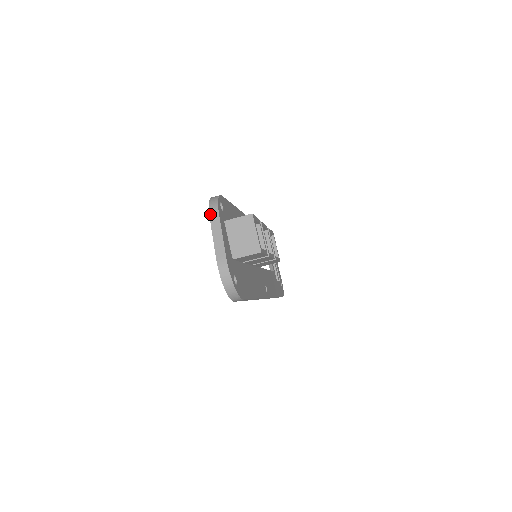
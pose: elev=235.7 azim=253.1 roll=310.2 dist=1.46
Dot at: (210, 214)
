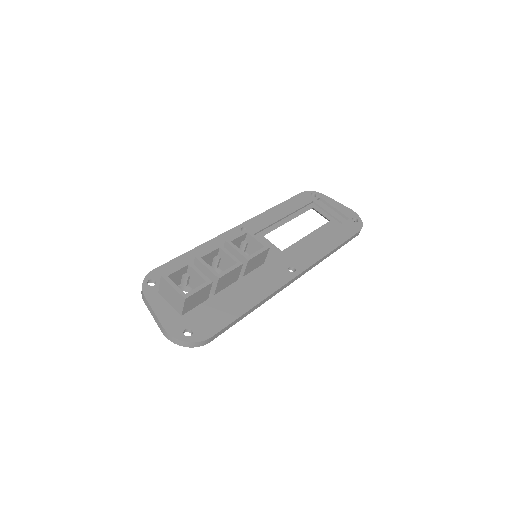
Dot at: (143, 300)
